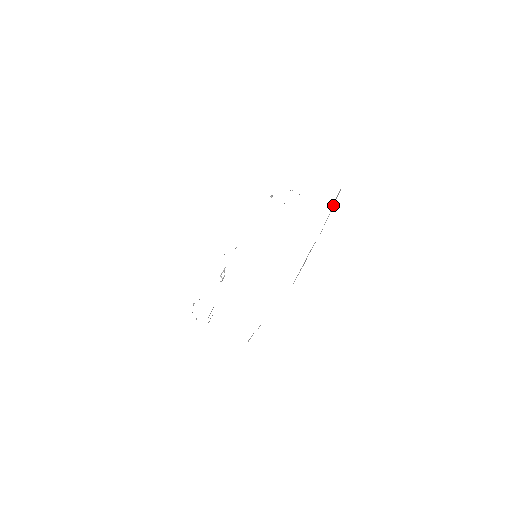
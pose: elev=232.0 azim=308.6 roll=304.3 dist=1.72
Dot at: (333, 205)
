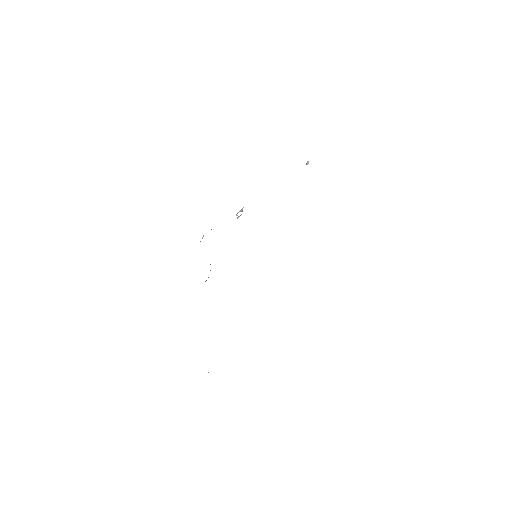
Dot at: occluded
